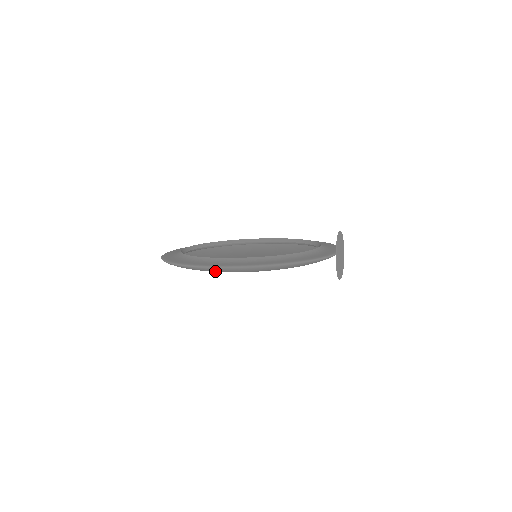
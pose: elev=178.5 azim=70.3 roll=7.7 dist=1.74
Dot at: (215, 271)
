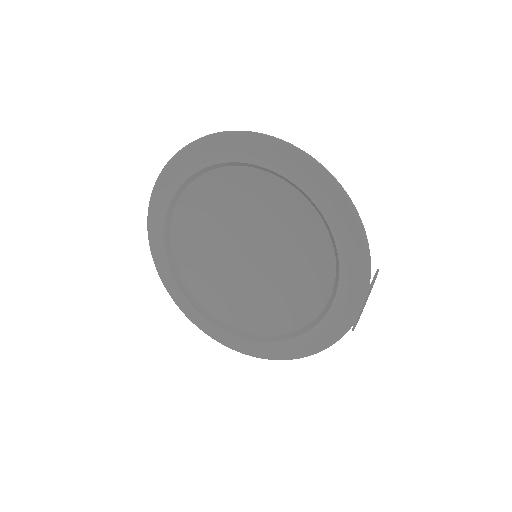
Dot at: occluded
